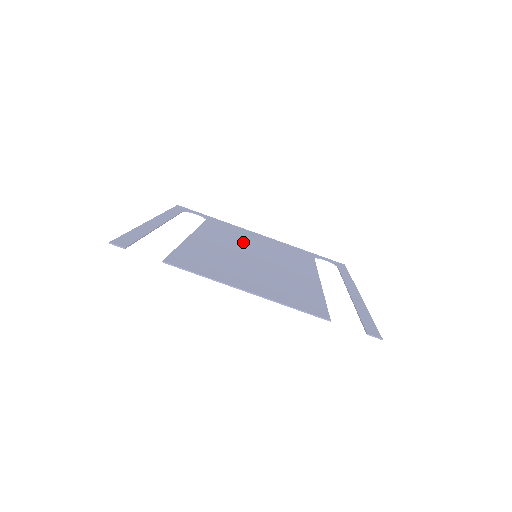
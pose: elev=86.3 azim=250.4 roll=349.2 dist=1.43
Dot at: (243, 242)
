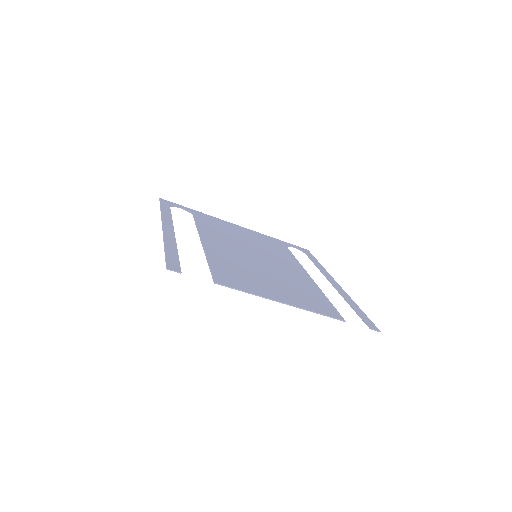
Dot at: (236, 240)
